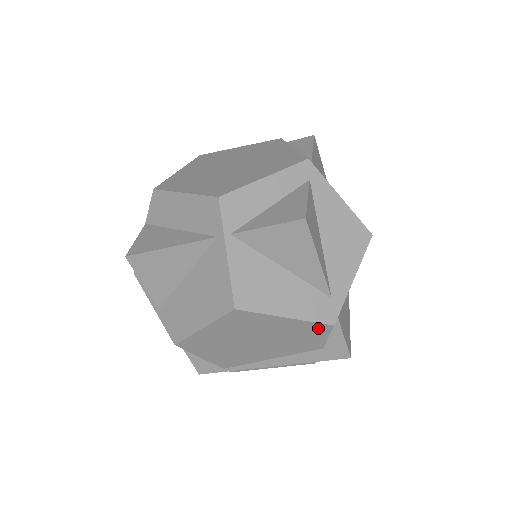
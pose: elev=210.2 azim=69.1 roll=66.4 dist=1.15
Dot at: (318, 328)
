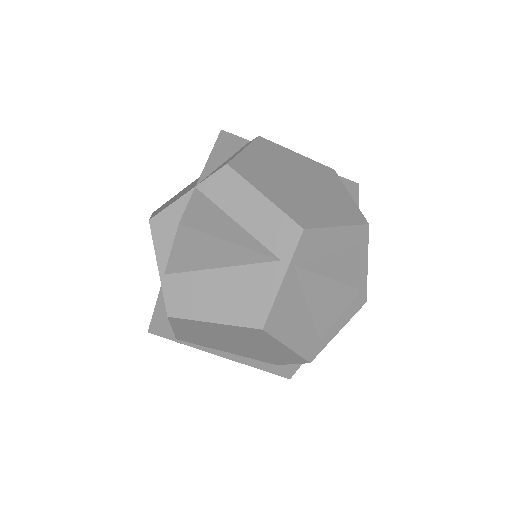
Dot at: (297, 359)
